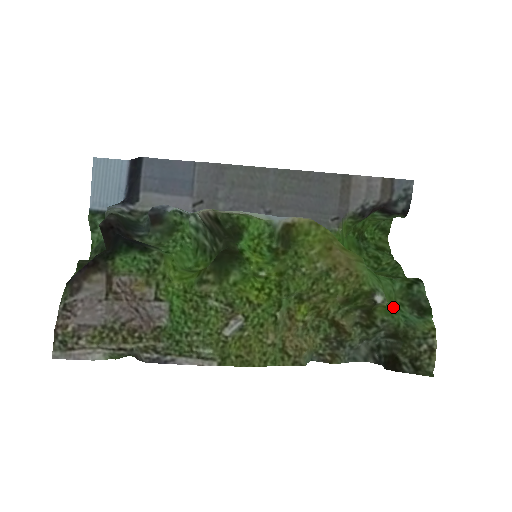
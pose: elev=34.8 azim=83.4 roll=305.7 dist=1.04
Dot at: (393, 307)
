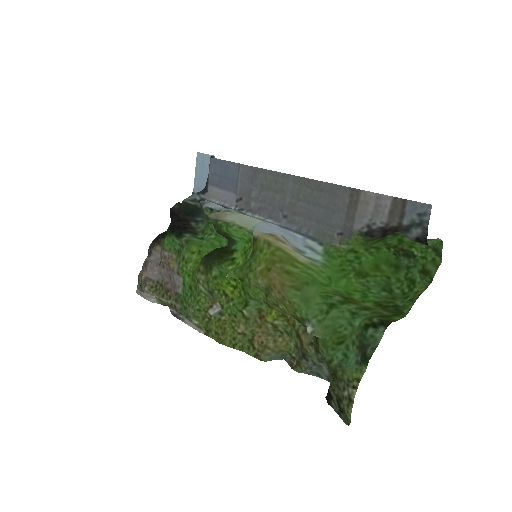
Dot at: (334, 342)
